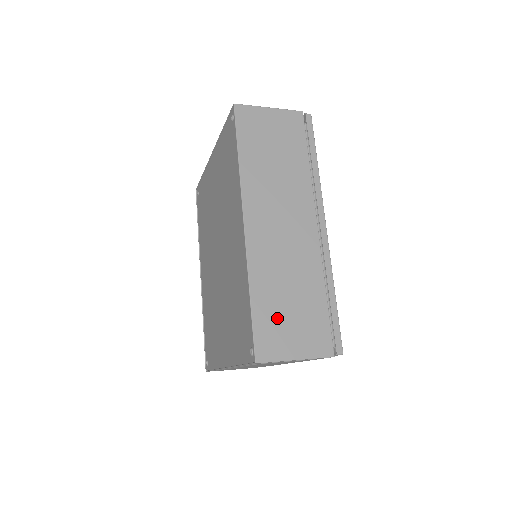
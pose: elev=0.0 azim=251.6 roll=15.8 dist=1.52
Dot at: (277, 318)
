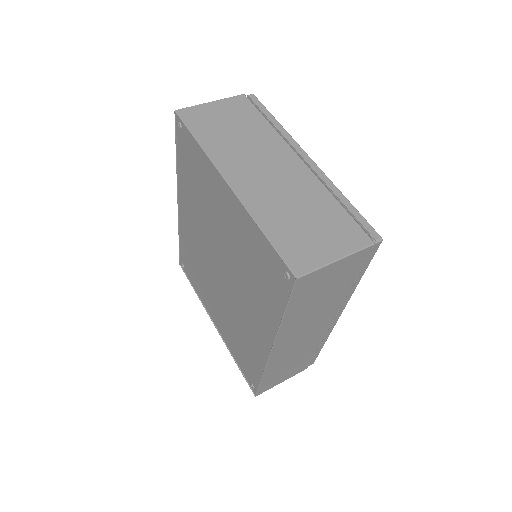
Dot at: (277, 376)
